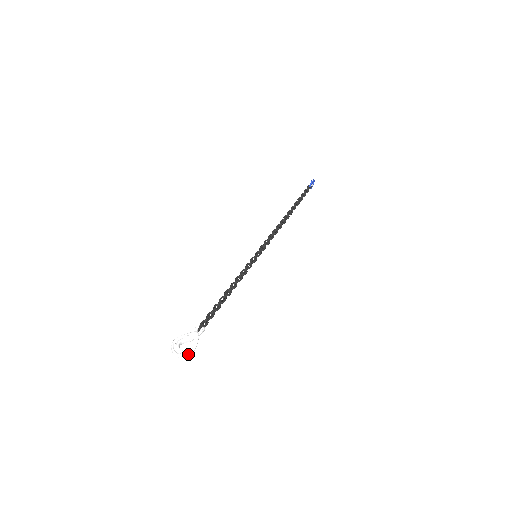
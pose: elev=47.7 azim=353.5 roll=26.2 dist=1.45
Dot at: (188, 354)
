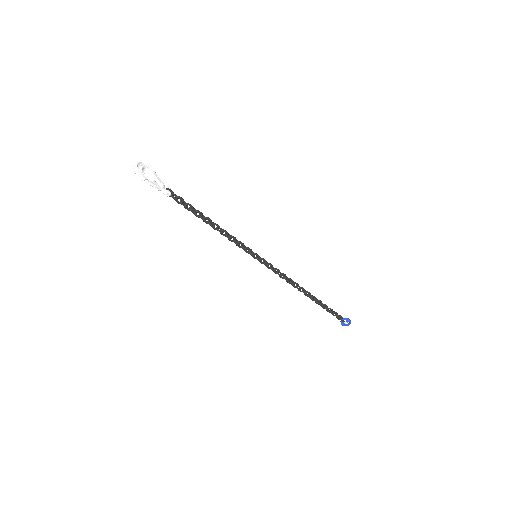
Dot at: (141, 174)
